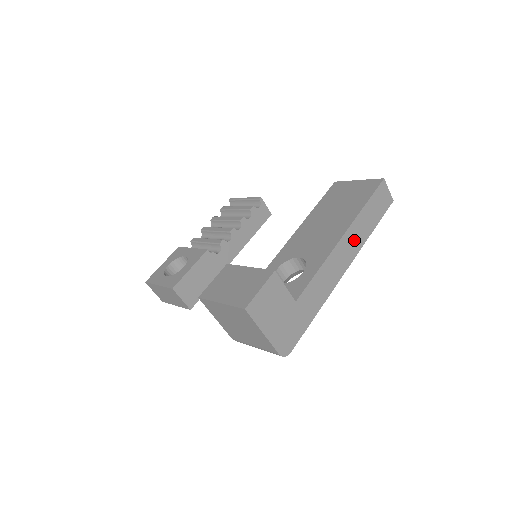
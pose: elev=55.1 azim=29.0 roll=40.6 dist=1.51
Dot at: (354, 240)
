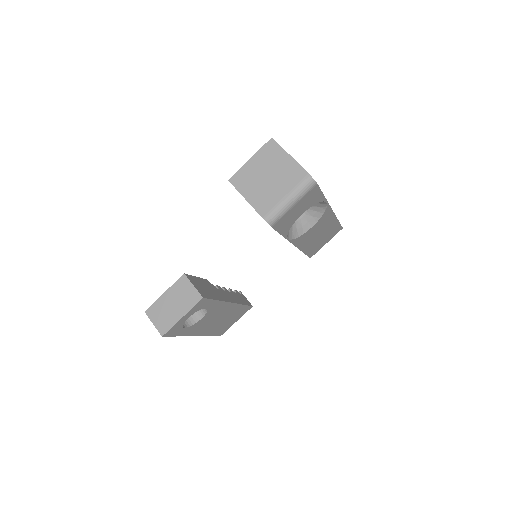
Dot at: occluded
